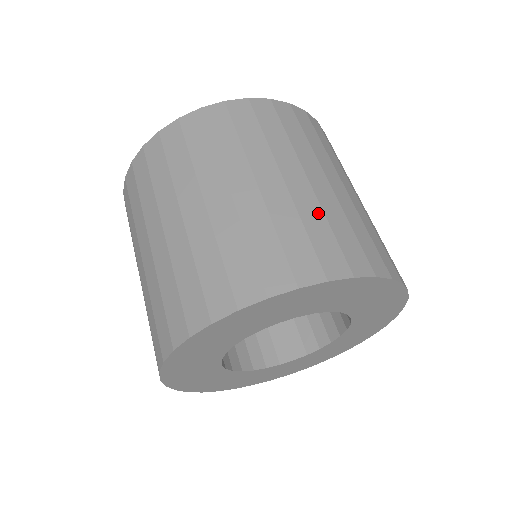
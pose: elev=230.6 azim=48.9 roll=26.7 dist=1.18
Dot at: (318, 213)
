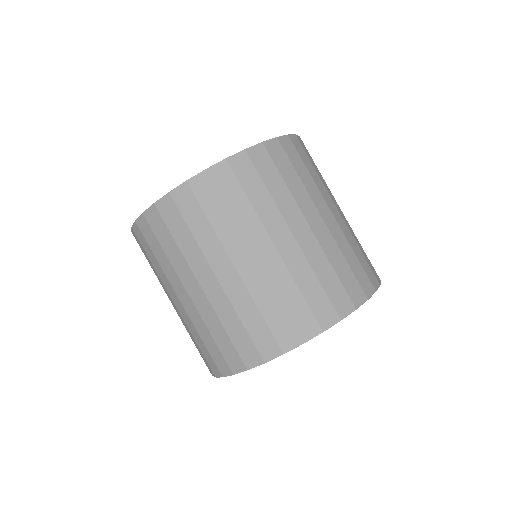
Dot at: (216, 321)
